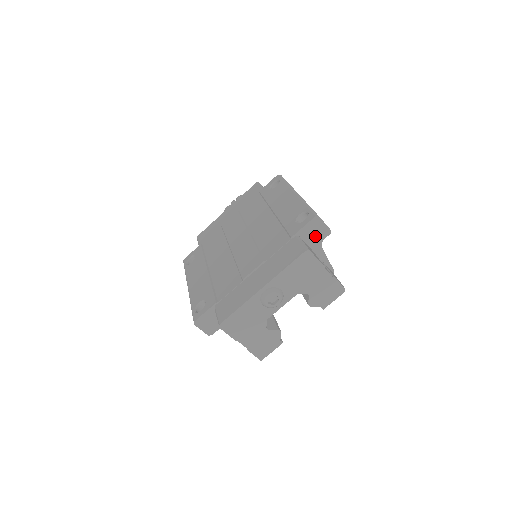
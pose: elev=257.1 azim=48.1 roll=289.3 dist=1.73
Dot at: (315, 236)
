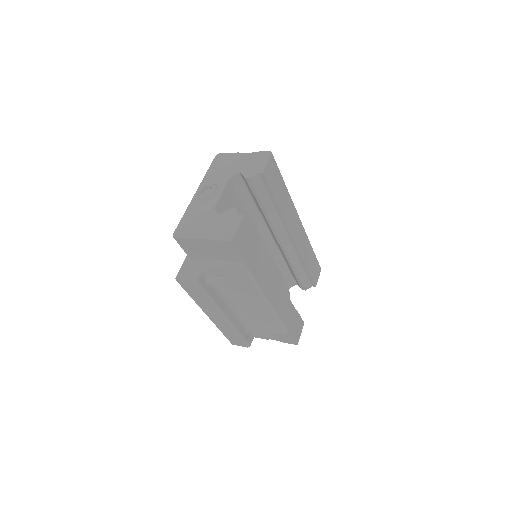
Dot at: occluded
